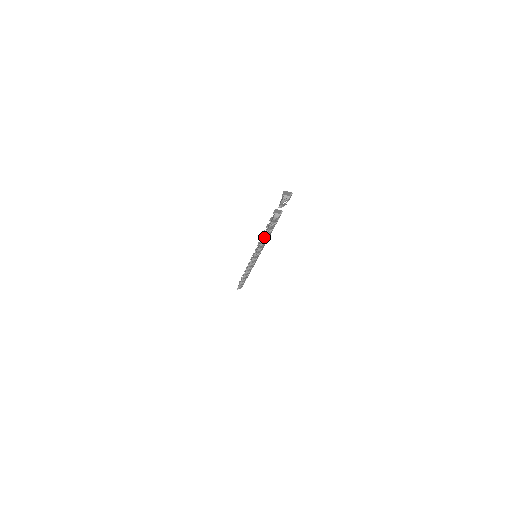
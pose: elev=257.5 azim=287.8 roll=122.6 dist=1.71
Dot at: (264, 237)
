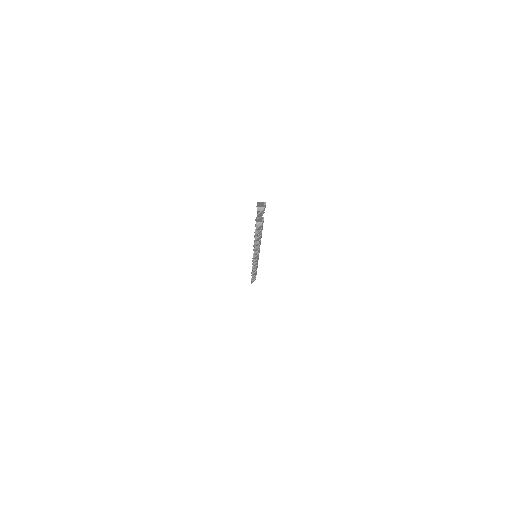
Dot at: (255, 242)
